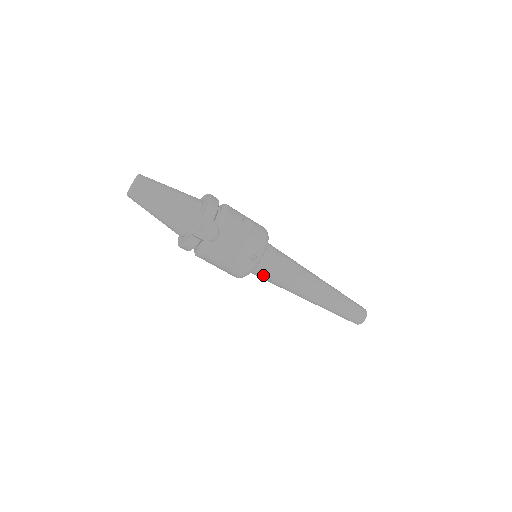
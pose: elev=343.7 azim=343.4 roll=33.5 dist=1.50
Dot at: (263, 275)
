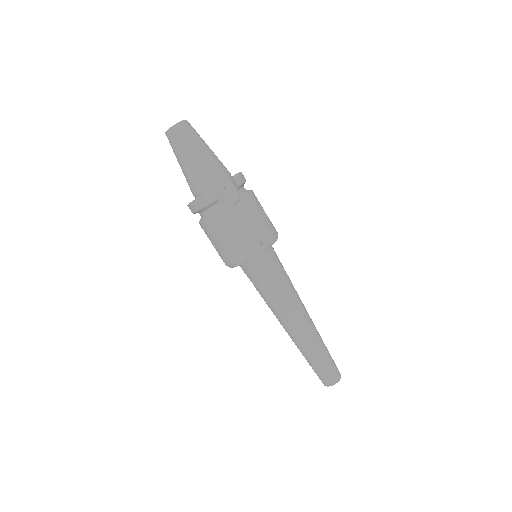
Dot at: (258, 274)
